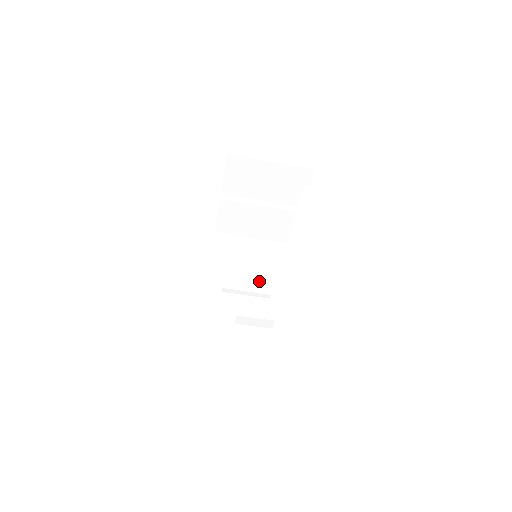
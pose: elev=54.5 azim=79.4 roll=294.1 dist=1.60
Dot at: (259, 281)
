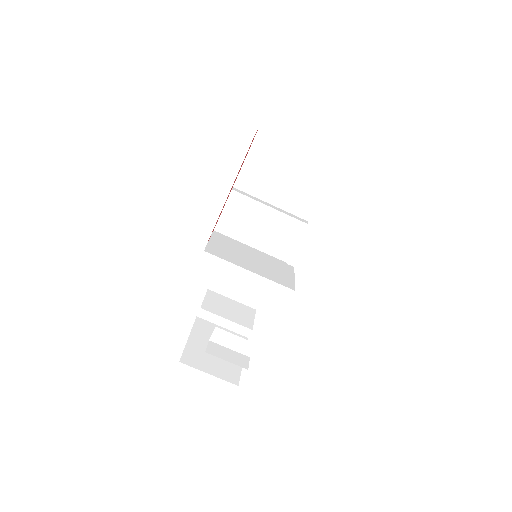
Dot at: (260, 267)
